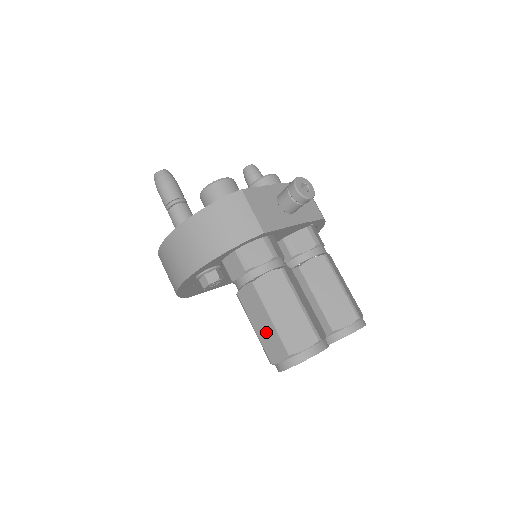
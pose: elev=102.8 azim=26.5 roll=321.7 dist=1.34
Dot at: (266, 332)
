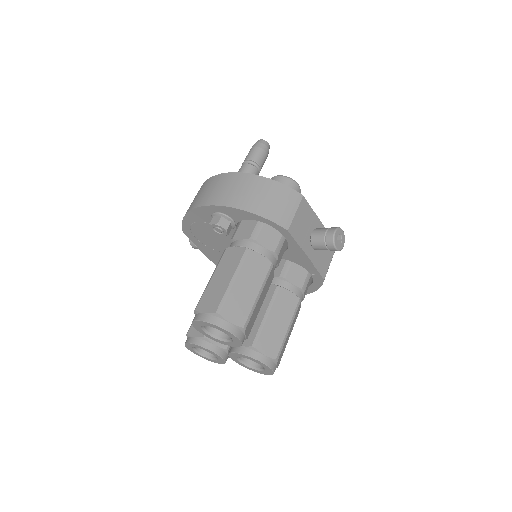
Dot at: (218, 286)
